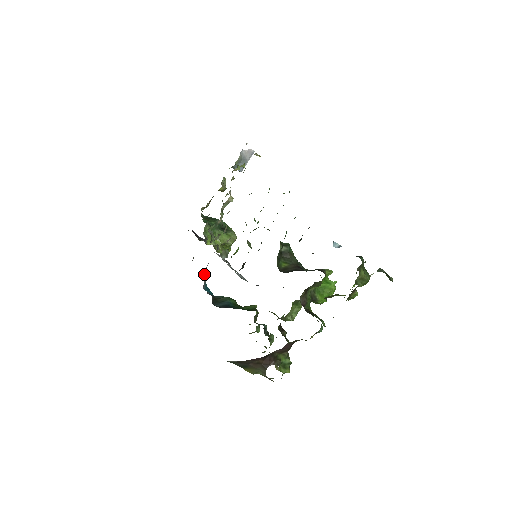
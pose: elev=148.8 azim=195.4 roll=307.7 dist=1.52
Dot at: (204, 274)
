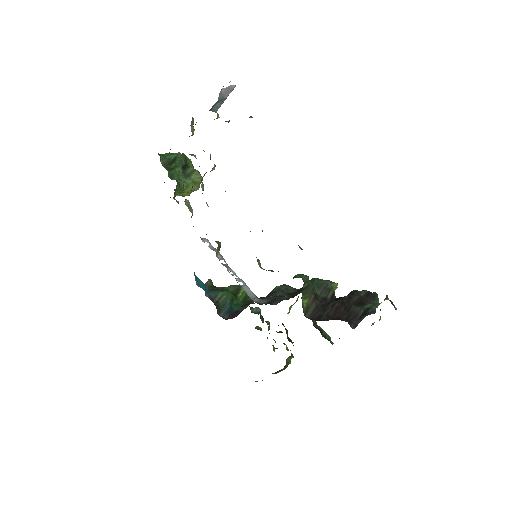
Dot at: occluded
